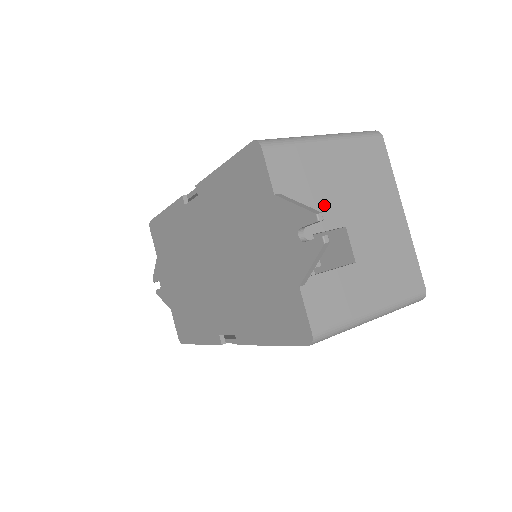
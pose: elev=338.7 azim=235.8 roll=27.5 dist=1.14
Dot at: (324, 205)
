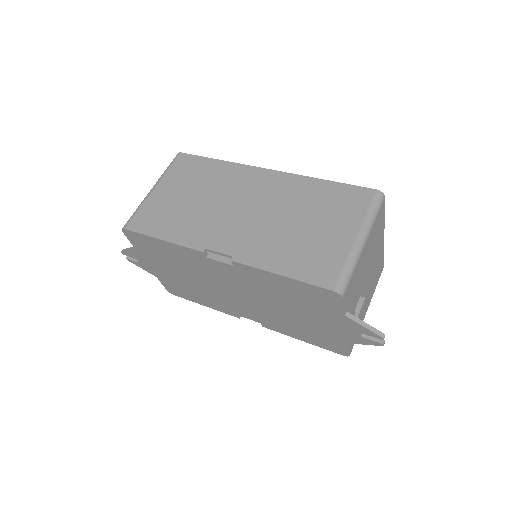
Dot at: (360, 287)
